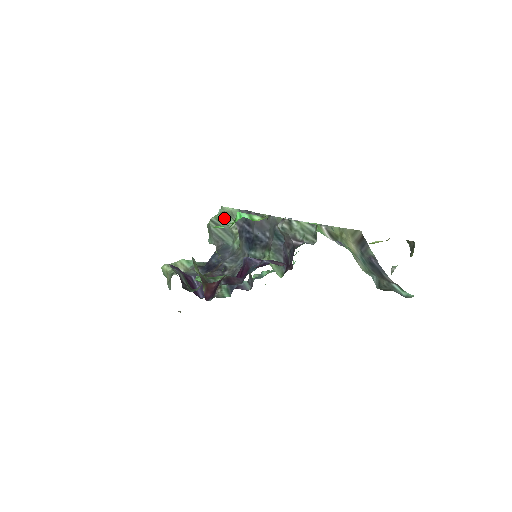
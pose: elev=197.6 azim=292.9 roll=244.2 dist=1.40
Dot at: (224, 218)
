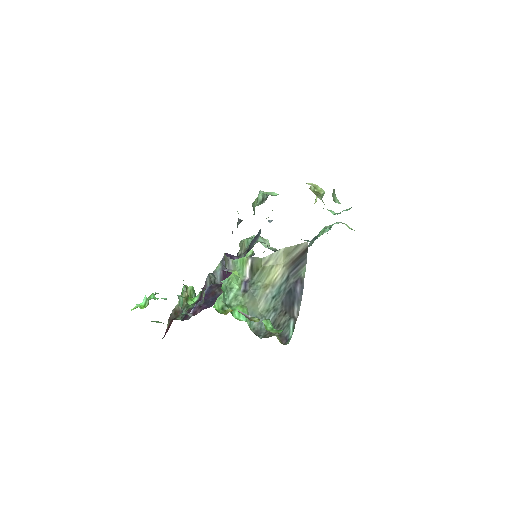
Dot at: (254, 207)
